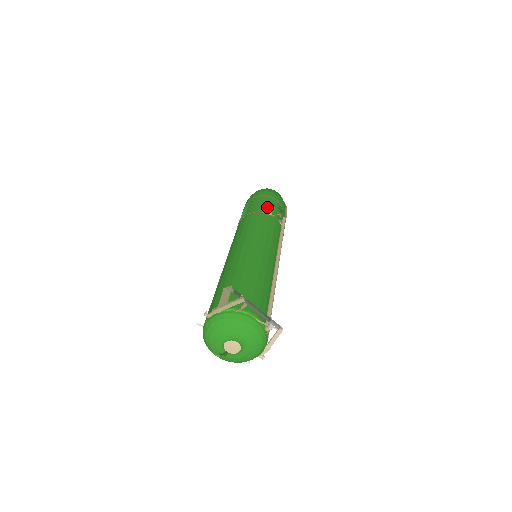
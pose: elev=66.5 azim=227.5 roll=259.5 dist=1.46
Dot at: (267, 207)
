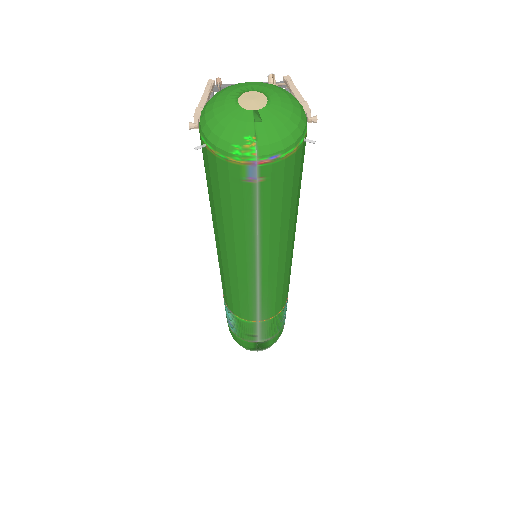
Dot at: occluded
